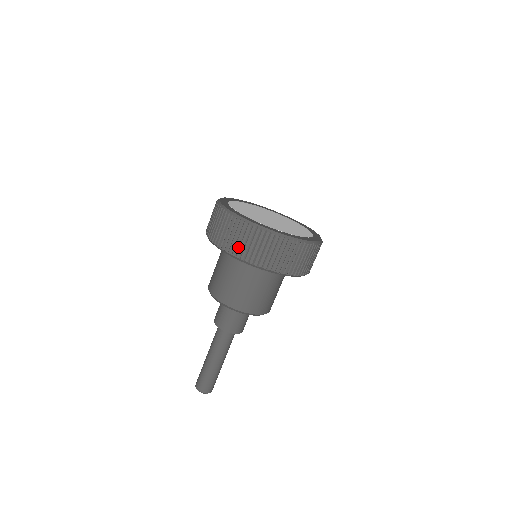
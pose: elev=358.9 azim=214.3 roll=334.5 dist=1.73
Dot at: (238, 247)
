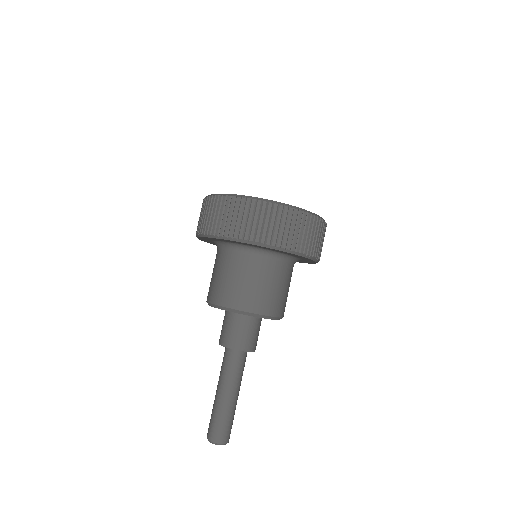
Dot at: (301, 241)
